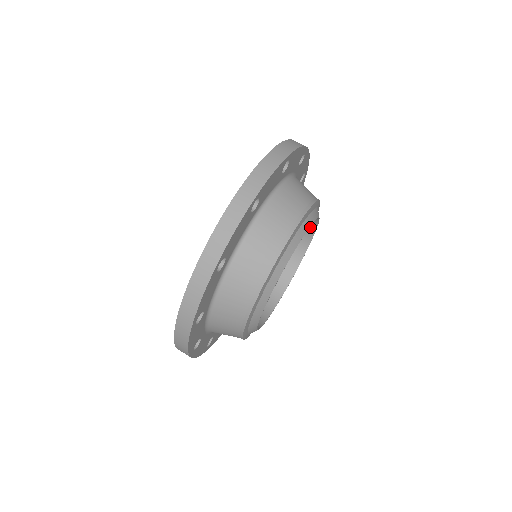
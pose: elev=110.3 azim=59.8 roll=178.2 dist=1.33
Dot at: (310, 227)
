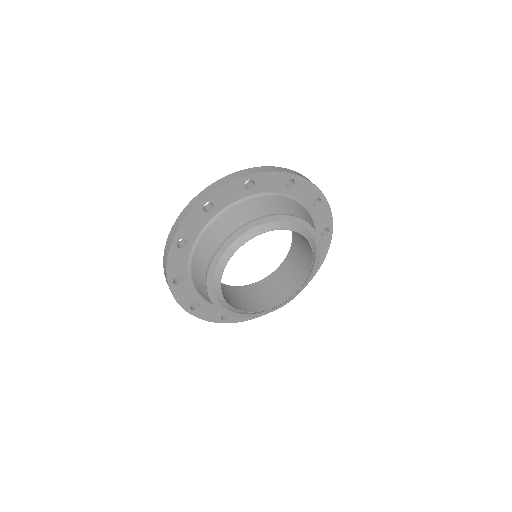
Dot at: (283, 298)
